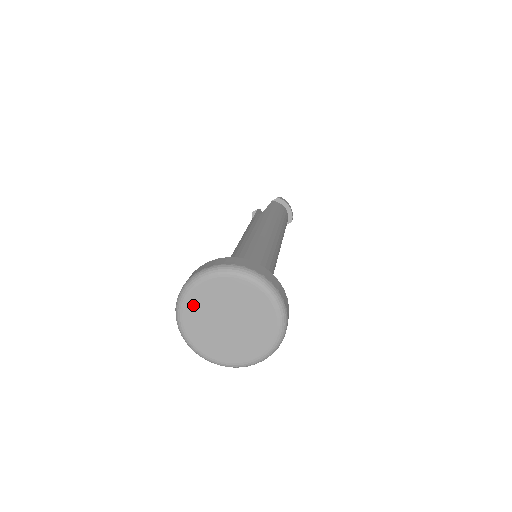
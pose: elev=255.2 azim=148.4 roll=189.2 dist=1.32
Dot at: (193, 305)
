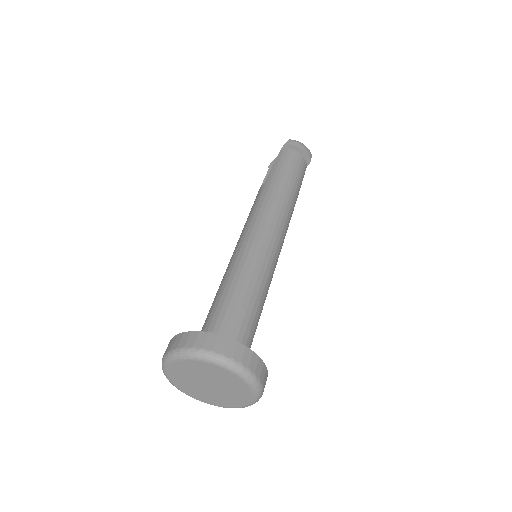
Dot at: (176, 378)
